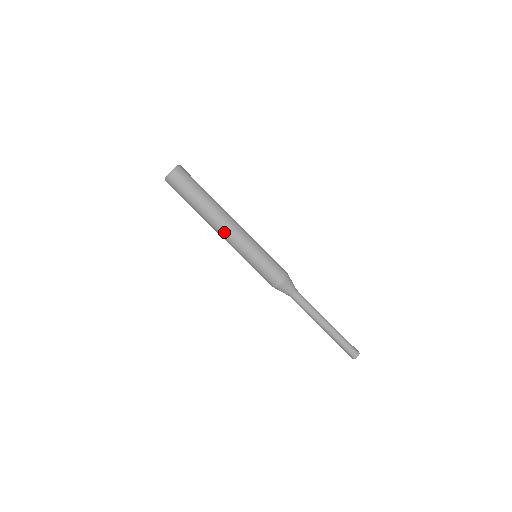
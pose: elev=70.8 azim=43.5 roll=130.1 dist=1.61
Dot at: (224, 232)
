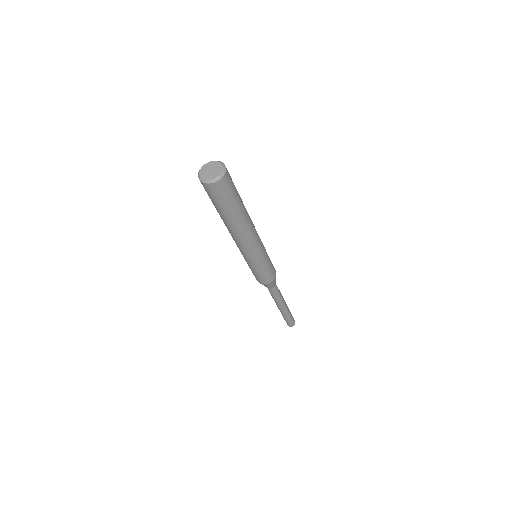
Dot at: occluded
